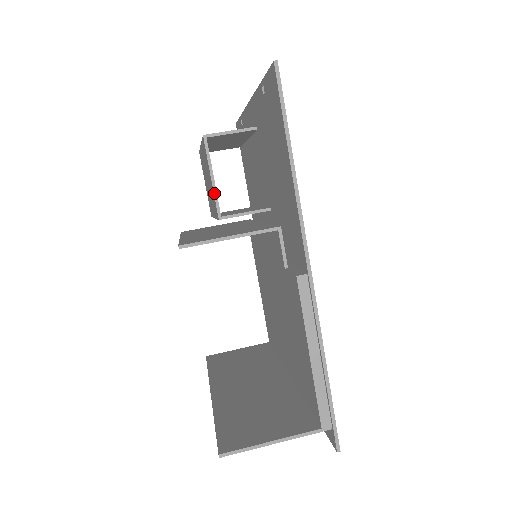
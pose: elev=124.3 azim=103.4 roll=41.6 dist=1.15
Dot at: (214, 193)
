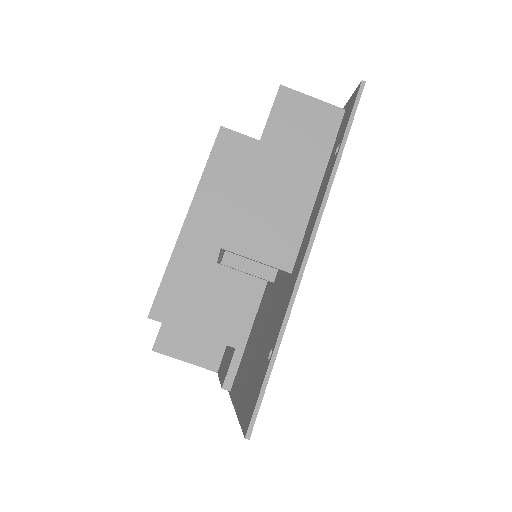
Dot at: (218, 259)
